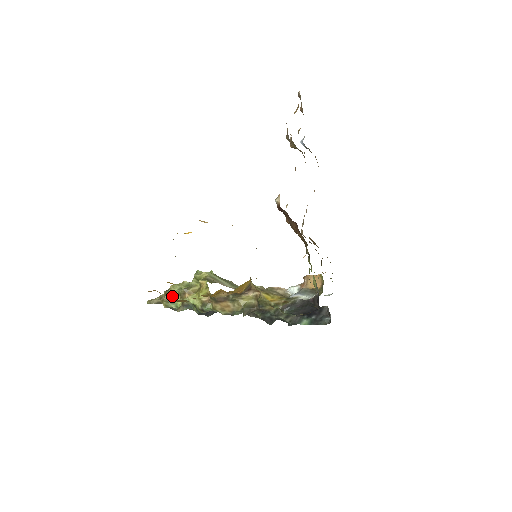
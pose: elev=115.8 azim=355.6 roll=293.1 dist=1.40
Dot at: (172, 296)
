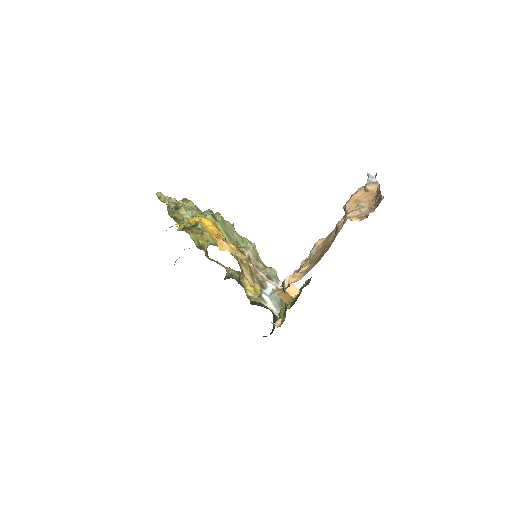
Dot at: occluded
